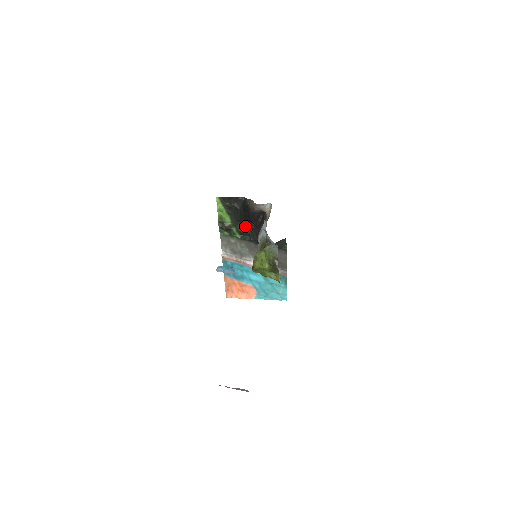
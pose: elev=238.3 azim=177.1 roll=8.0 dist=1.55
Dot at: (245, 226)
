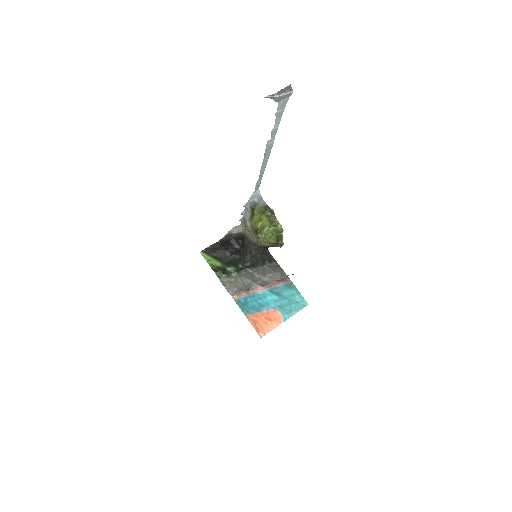
Dot at: (234, 261)
